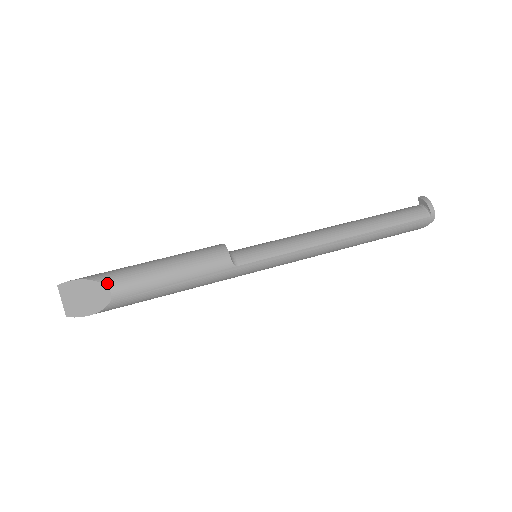
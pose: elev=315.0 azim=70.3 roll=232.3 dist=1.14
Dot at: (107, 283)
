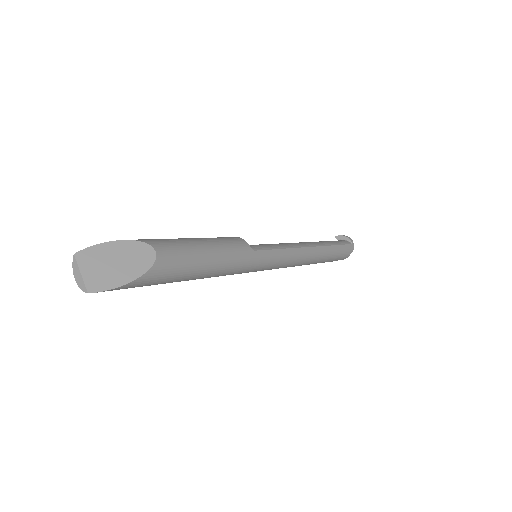
Dot at: (148, 242)
